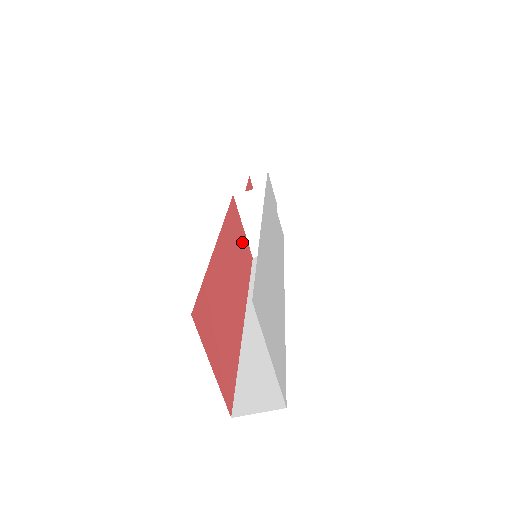
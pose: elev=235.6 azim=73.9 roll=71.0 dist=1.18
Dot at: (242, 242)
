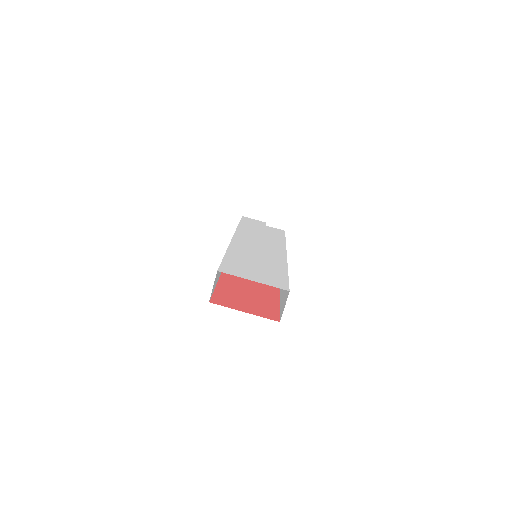
Dot at: occluded
